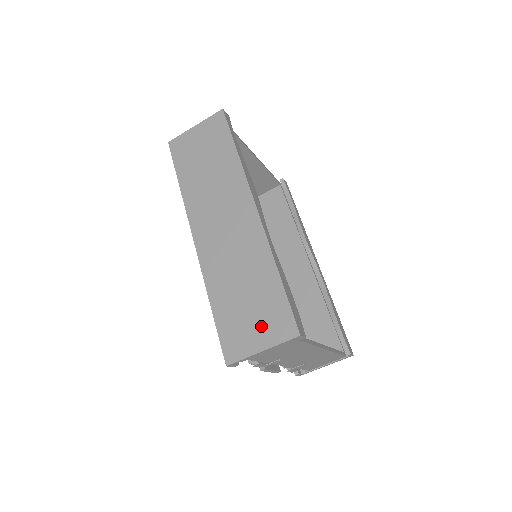
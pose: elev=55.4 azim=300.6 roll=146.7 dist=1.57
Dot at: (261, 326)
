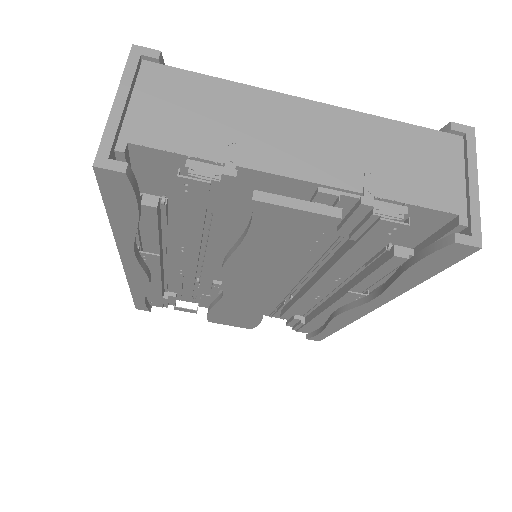
Dot at: occluded
